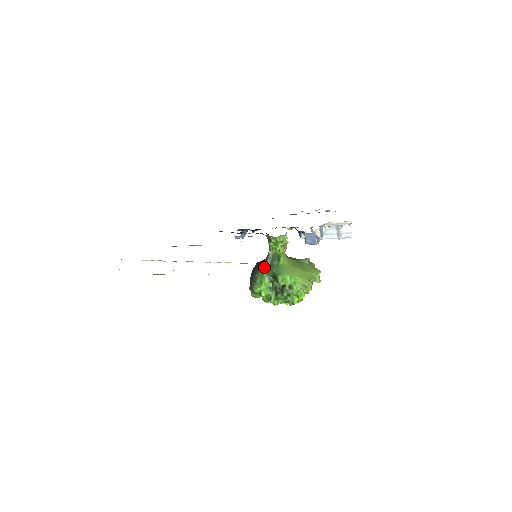
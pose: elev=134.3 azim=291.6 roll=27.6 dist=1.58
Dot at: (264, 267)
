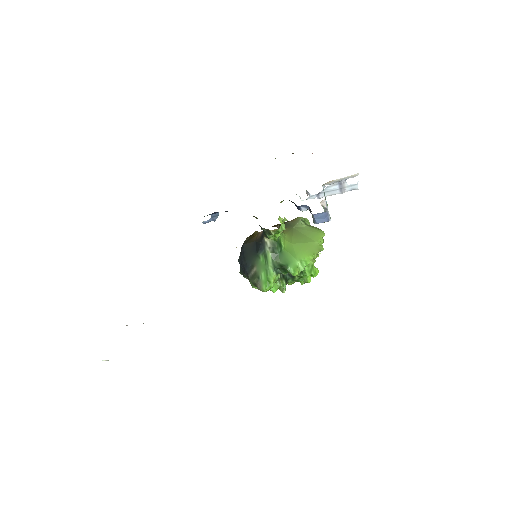
Dot at: (264, 258)
